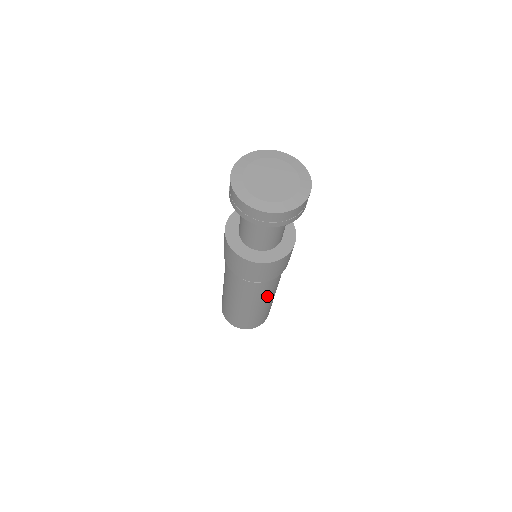
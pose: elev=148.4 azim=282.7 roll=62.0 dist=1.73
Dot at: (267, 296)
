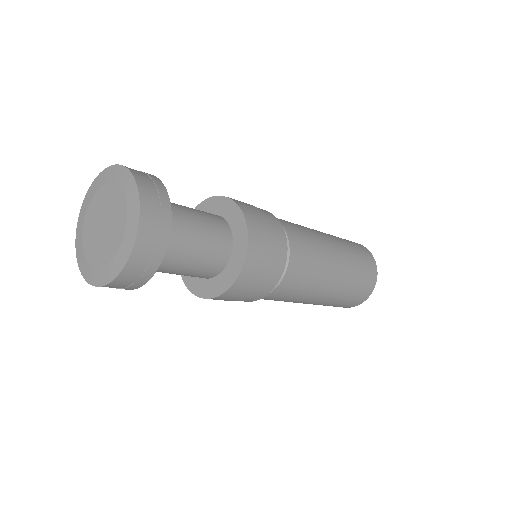
Dot at: (290, 301)
